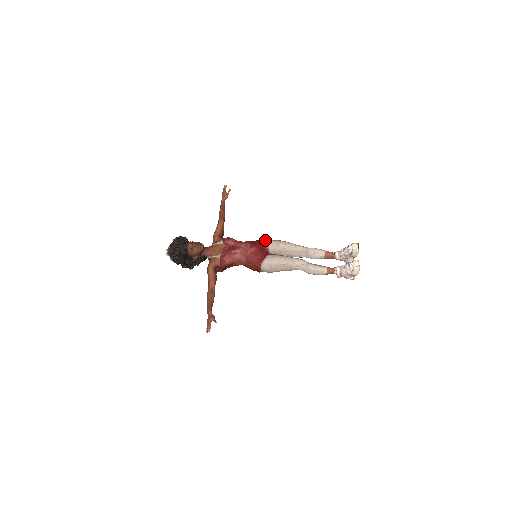
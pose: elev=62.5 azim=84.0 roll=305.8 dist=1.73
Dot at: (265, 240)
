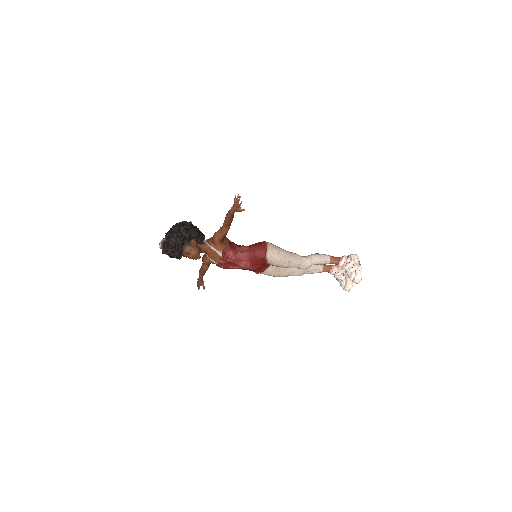
Dot at: (269, 258)
